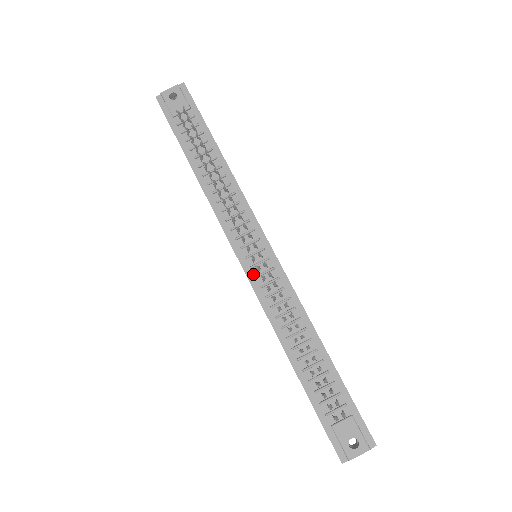
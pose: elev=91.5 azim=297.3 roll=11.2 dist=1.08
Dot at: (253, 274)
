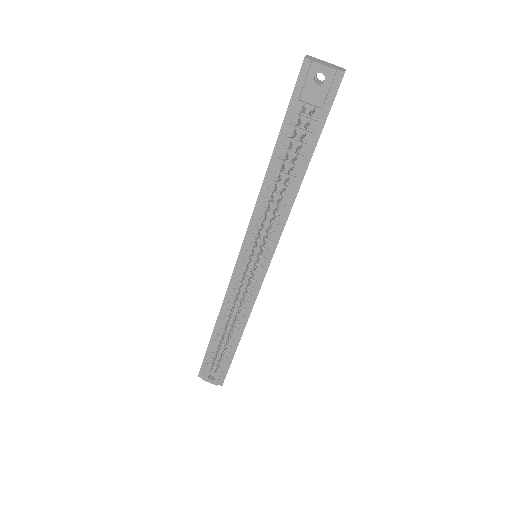
Dot at: (239, 271)
